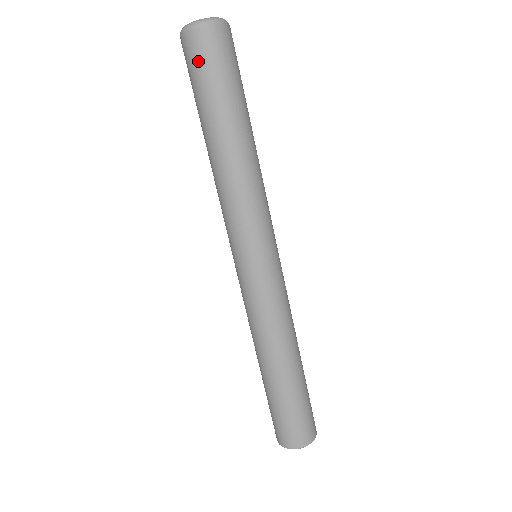
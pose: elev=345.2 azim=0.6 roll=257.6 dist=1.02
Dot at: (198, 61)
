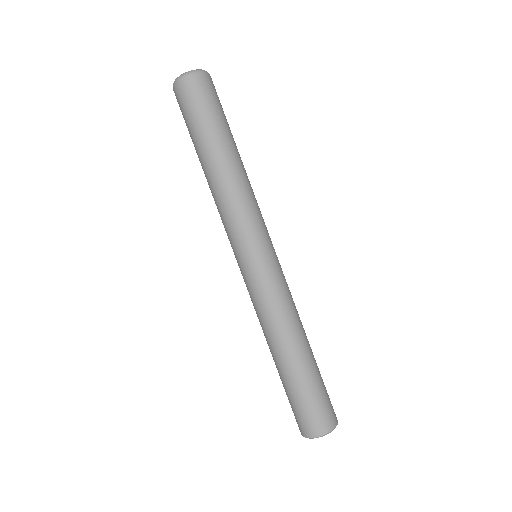
Dot at: (181, 111)
